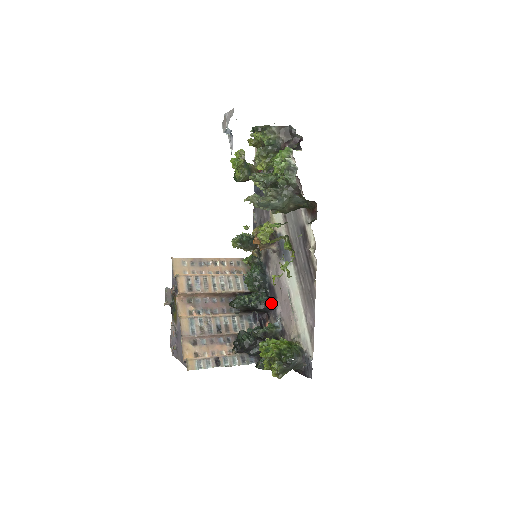
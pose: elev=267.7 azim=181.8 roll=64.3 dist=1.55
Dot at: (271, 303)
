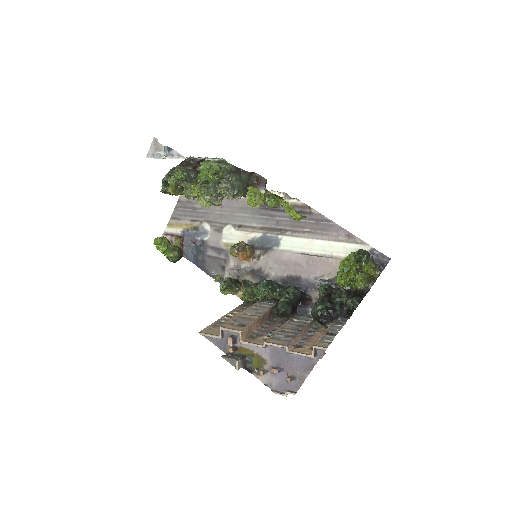
Dot at: (300, 287)
